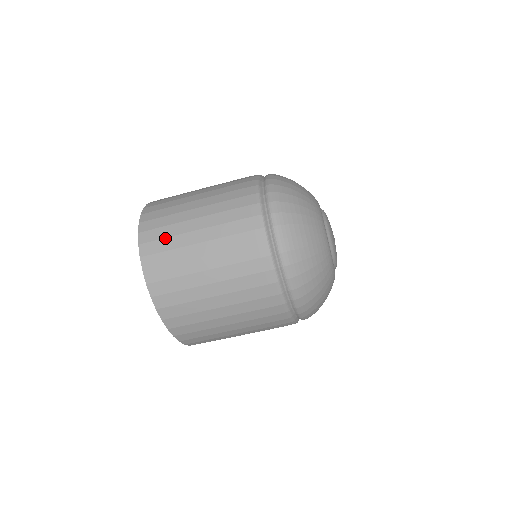
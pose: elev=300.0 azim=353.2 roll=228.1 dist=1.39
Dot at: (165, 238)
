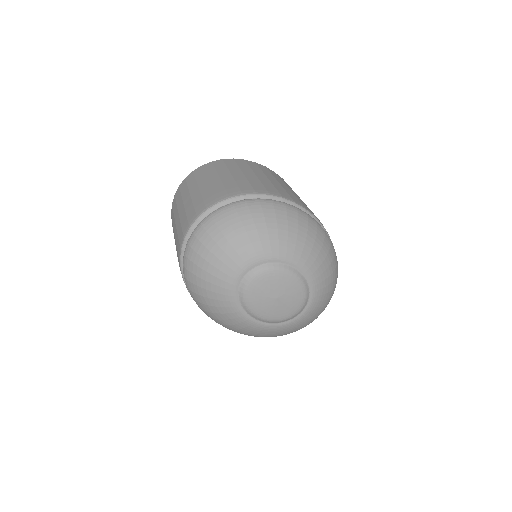
Dot at: (181, 194)
